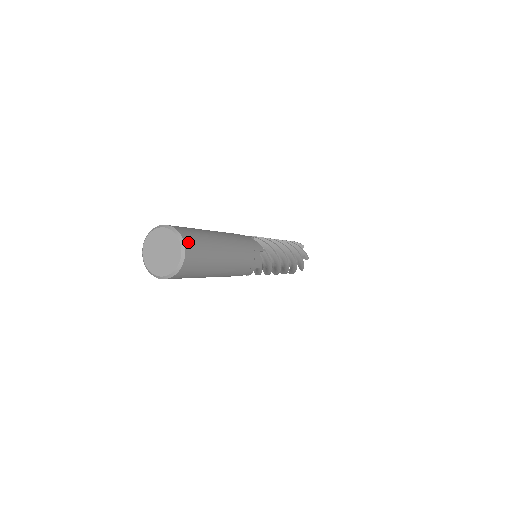
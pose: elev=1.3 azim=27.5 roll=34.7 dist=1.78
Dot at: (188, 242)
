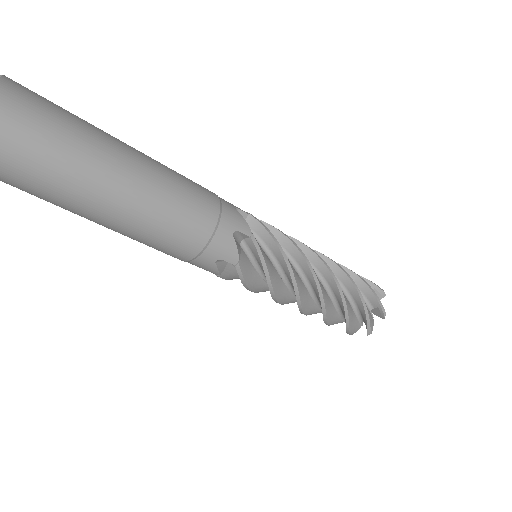
Dot at: (6, 101)
